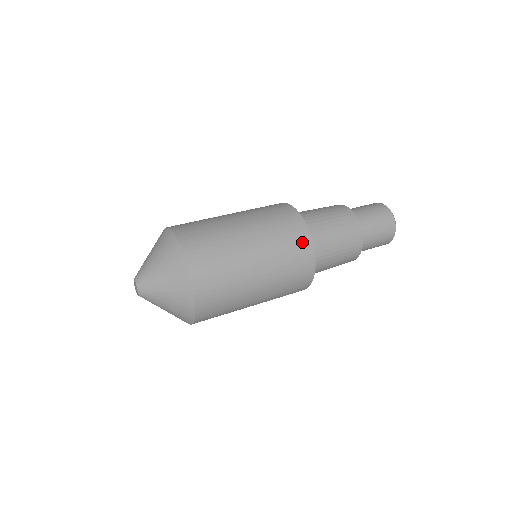
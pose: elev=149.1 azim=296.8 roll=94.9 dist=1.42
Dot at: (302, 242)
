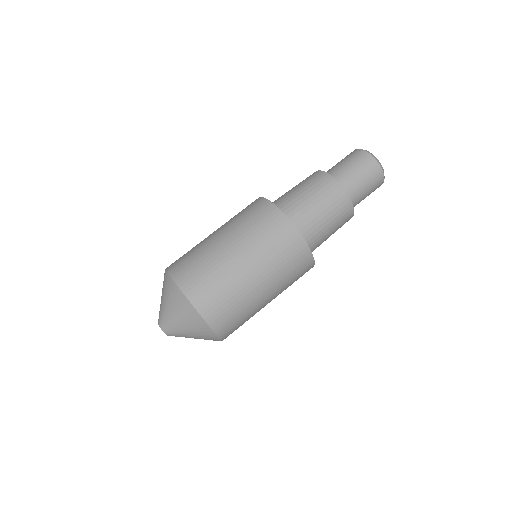
Dot at: (306, 269)
